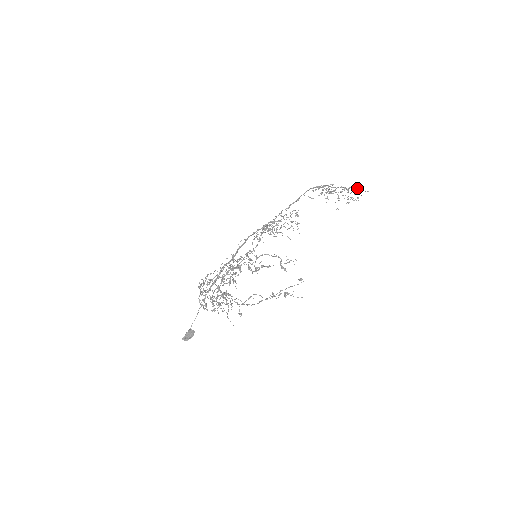
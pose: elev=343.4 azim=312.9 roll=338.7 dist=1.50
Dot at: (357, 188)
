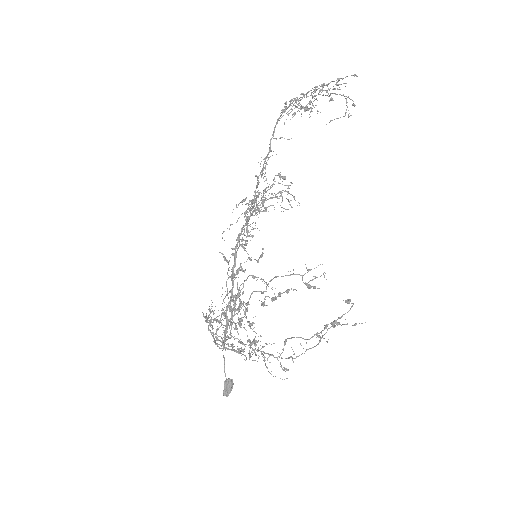
Dot at: (338, 79)
